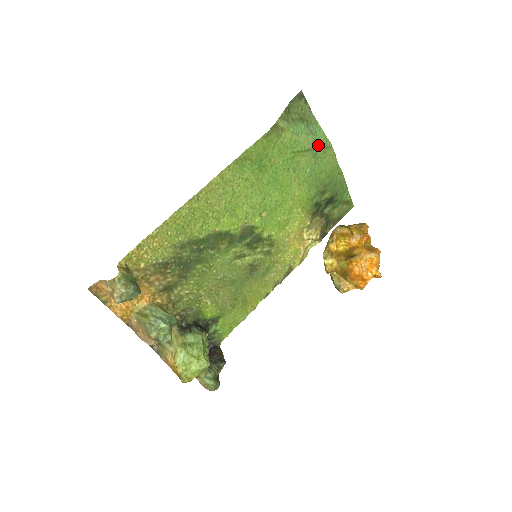
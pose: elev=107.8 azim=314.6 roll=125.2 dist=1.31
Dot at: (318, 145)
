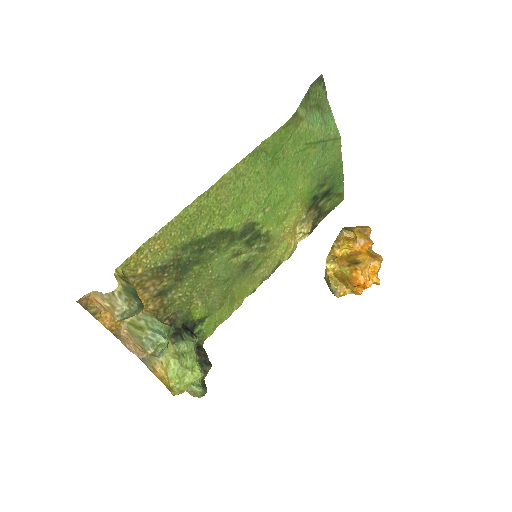
Dot at: (329, 136)
